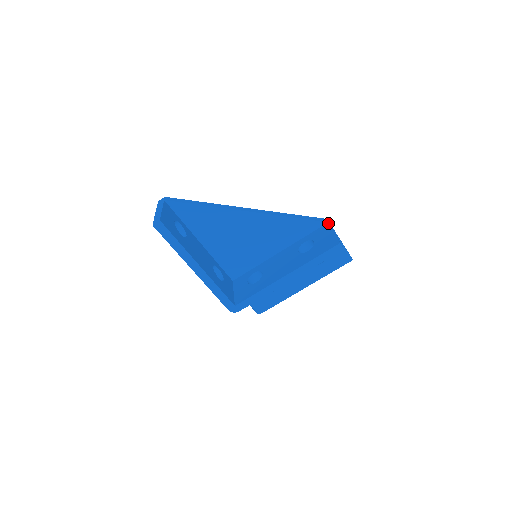
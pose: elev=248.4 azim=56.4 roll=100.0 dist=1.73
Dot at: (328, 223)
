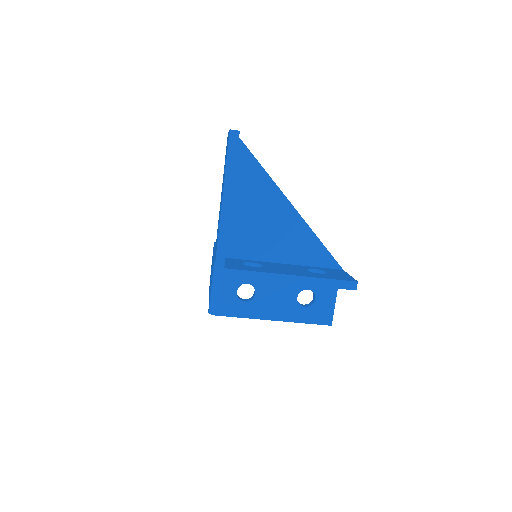
Dot at: (343, 270)
